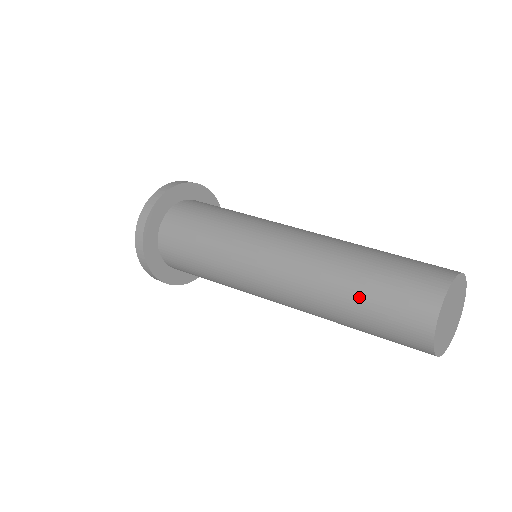
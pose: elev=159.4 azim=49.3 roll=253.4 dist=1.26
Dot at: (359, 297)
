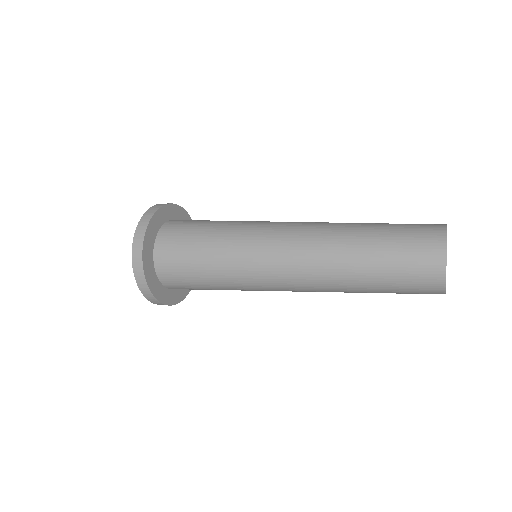
Dot at: (376, 271)
